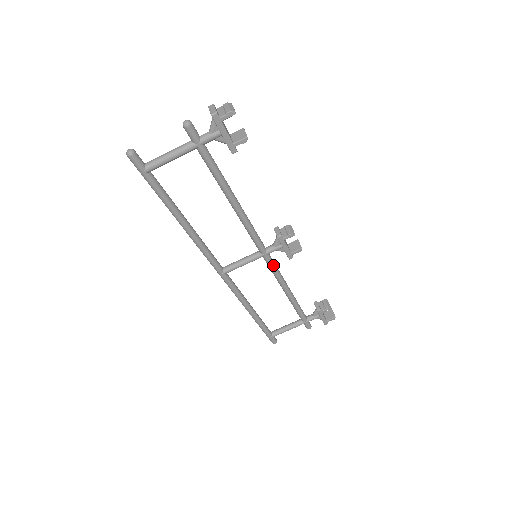
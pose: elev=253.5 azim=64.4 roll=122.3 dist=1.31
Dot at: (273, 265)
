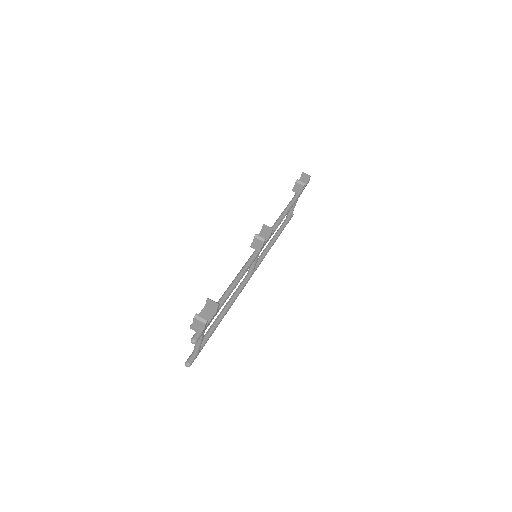
Dot at: occluded
